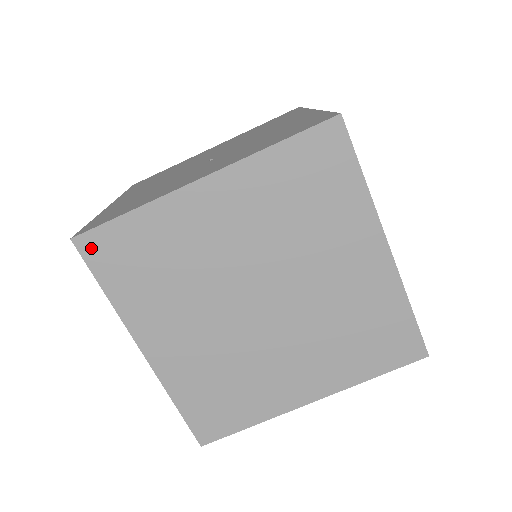
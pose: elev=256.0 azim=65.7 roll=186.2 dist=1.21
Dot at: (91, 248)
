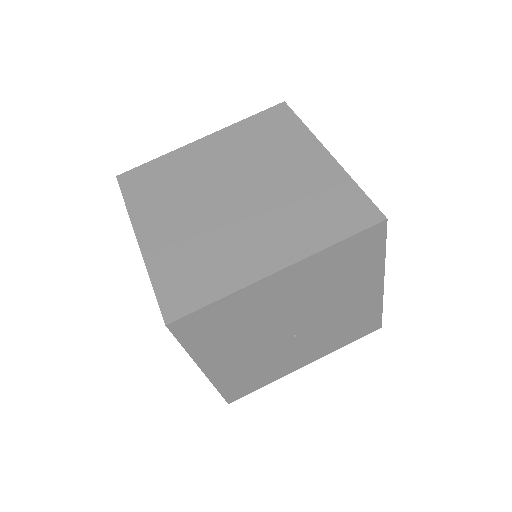
Dot at: (126, 179)
